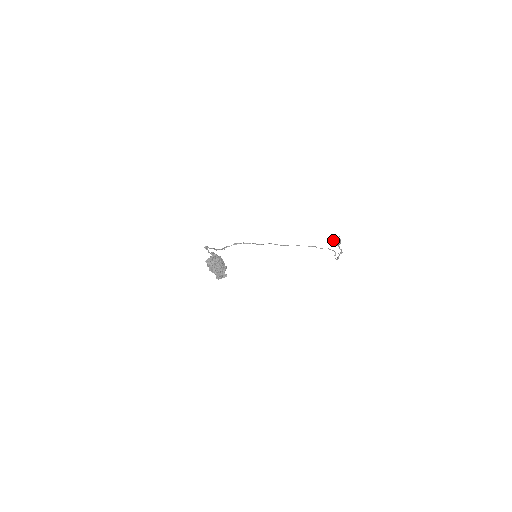
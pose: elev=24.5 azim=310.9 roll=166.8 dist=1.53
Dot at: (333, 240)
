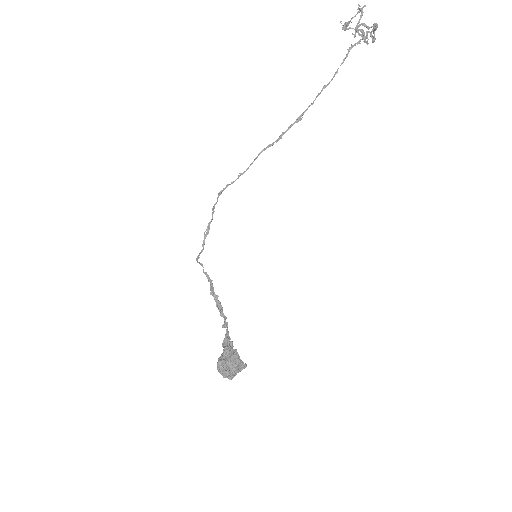
Dot at: occluded
